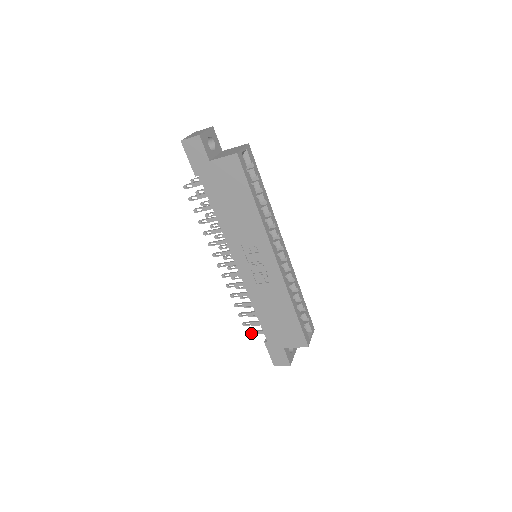
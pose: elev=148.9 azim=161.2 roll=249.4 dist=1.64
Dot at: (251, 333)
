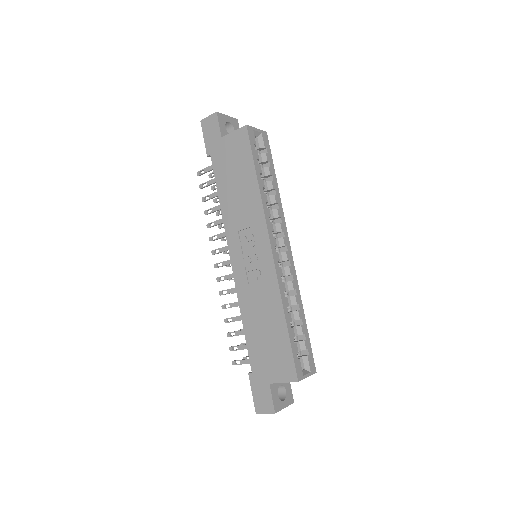
Dot at: occluded
